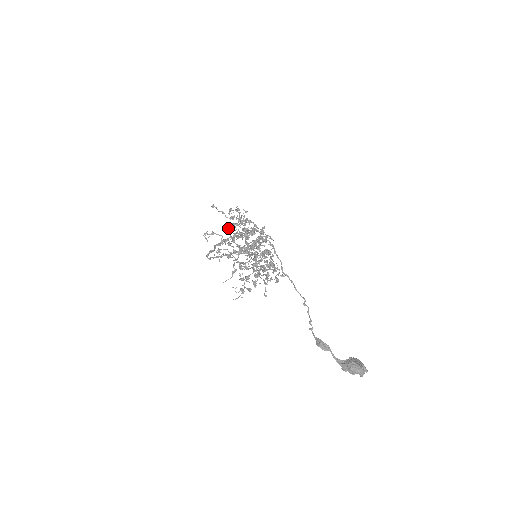
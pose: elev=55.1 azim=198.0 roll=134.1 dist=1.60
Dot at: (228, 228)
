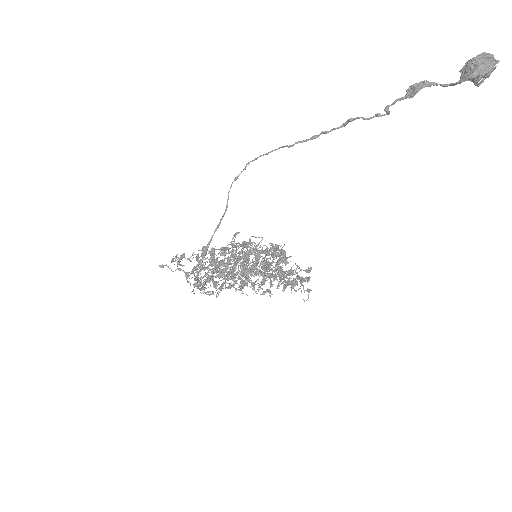
Dot at: occluded
